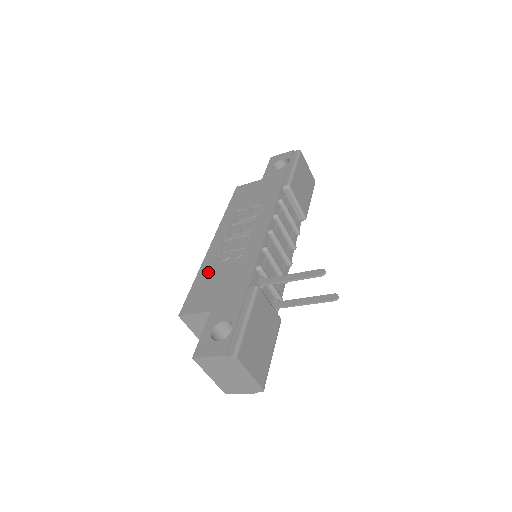
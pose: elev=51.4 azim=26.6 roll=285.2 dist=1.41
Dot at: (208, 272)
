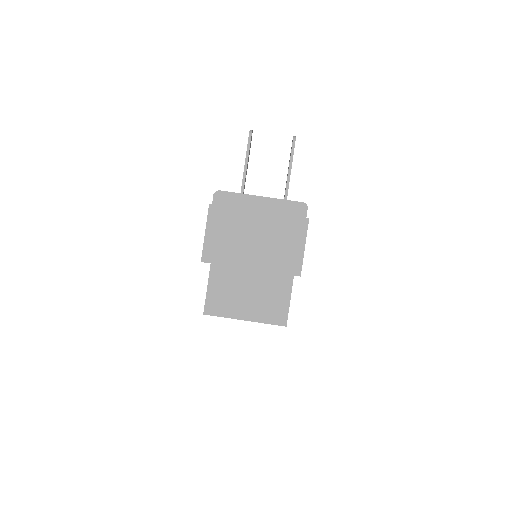
Dot at: occluded
